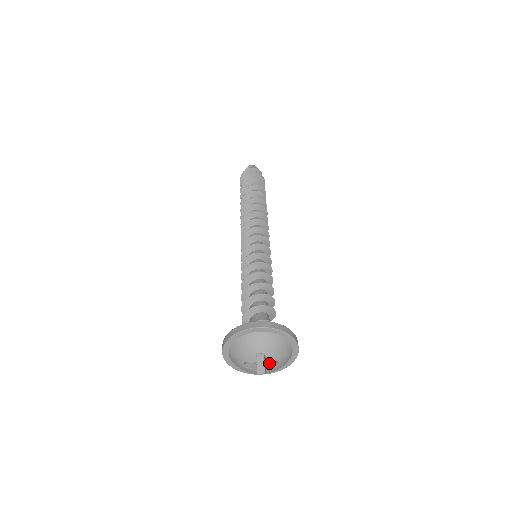
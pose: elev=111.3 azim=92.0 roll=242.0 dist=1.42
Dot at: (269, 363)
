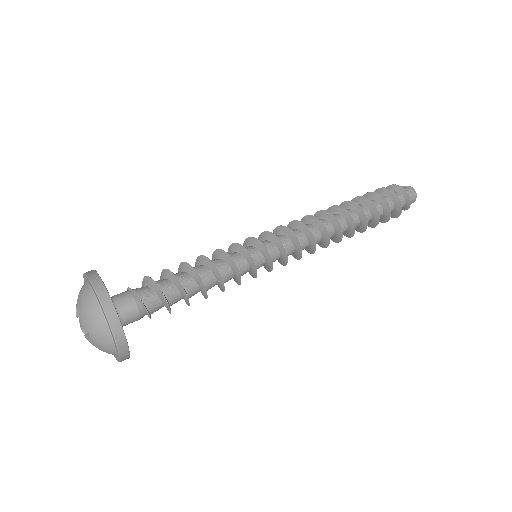
Dot at: occluded
